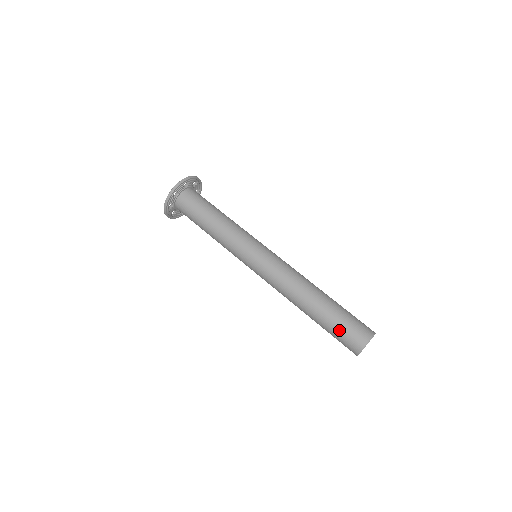
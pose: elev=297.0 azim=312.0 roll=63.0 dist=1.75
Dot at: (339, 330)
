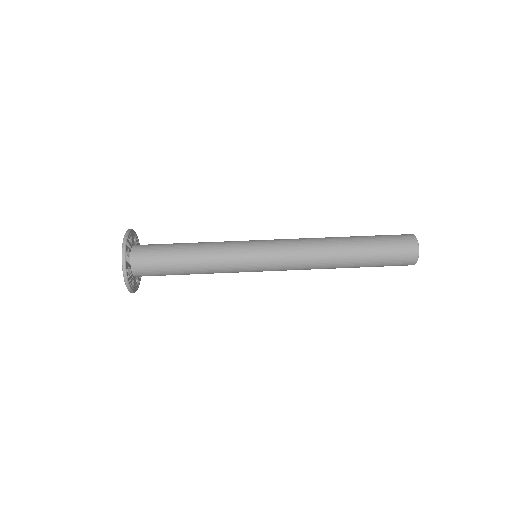
Dot at: (387, 261)
